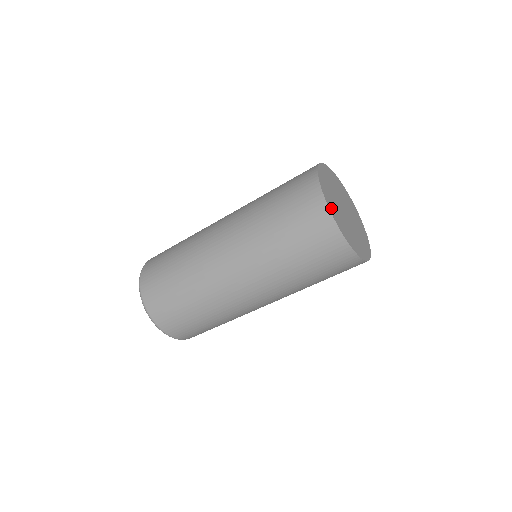
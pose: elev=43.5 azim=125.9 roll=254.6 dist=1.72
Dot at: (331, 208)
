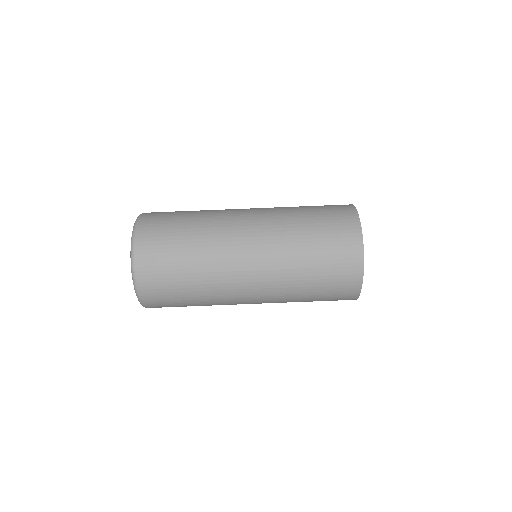
Dot at: occluded
